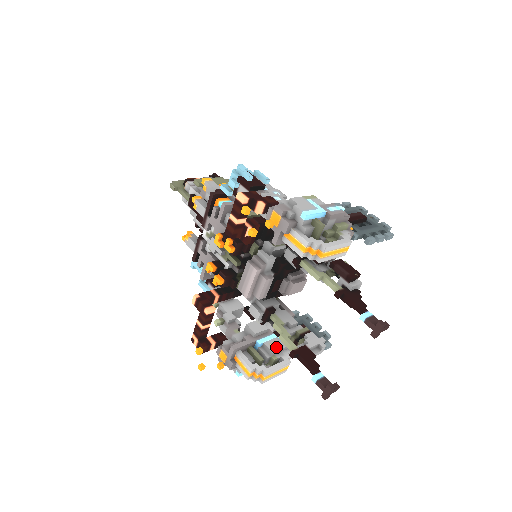
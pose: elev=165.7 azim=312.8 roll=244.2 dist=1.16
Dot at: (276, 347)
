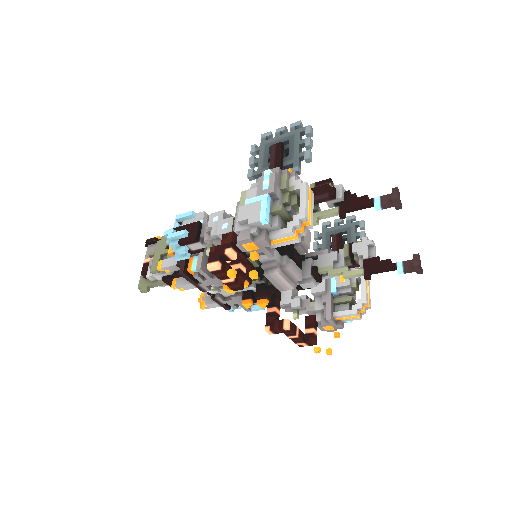
Dot at: occluded
